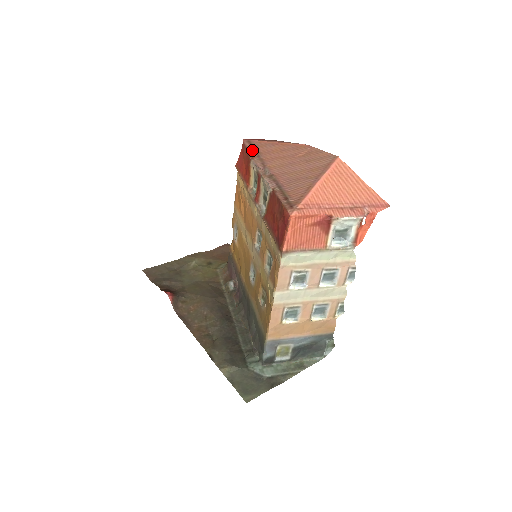
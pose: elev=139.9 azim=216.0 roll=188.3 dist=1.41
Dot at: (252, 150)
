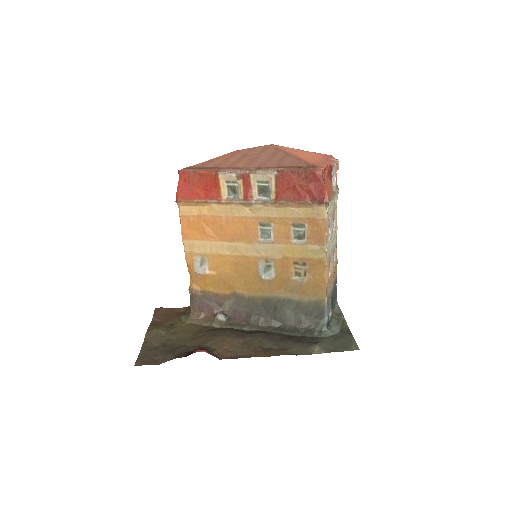
Dot at: (204, 169)
